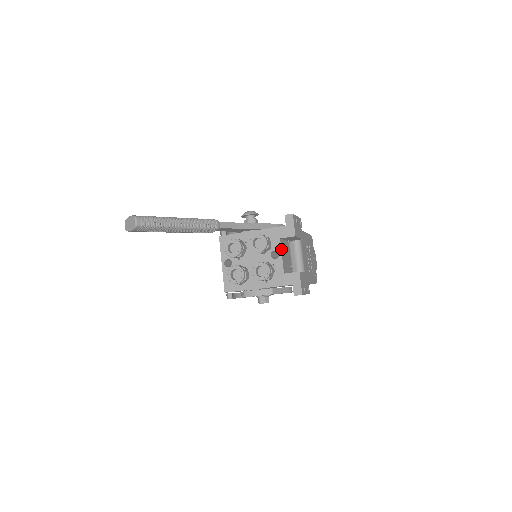
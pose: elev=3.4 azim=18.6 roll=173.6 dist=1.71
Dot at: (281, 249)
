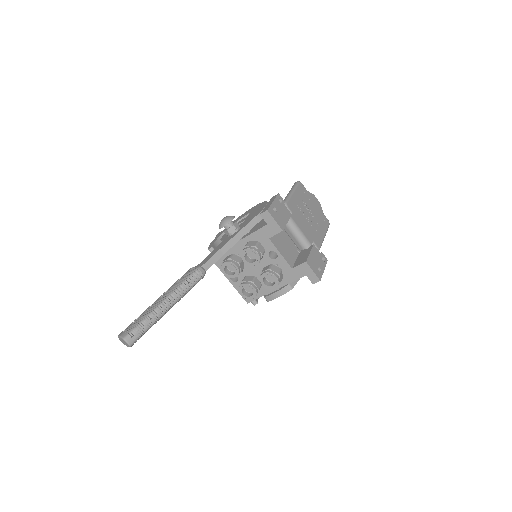
Dot at: (276, 248)
